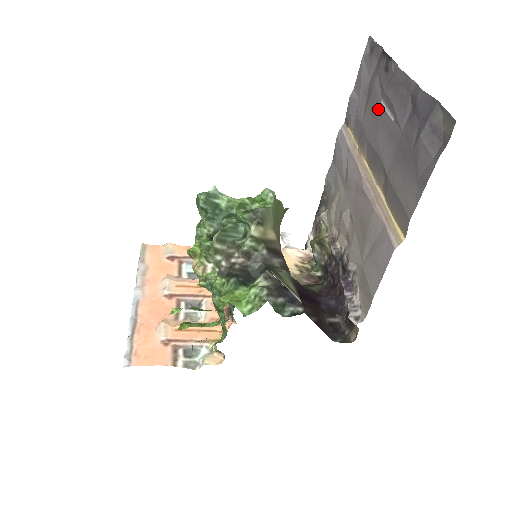
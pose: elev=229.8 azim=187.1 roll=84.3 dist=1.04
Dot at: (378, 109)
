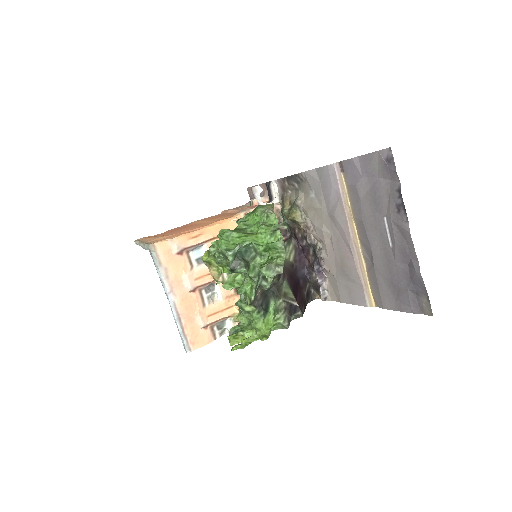
Dot at: (380, 218)
